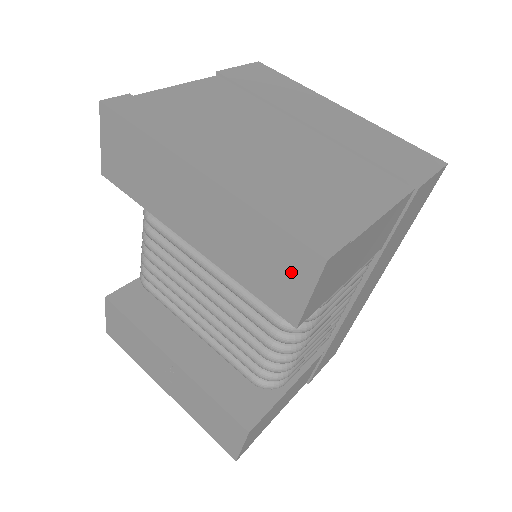
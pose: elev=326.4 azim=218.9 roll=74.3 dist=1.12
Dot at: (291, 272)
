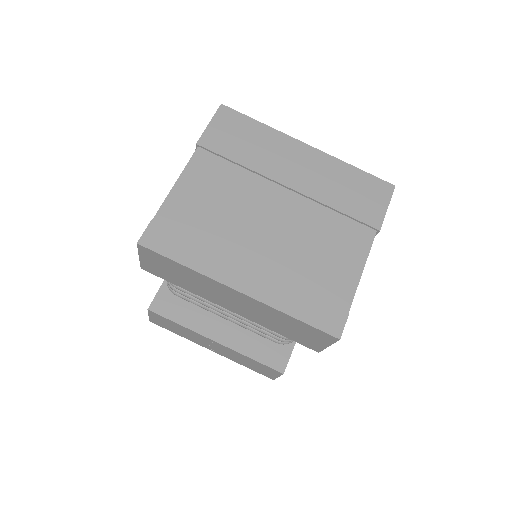
Dot at: (314, 337)
